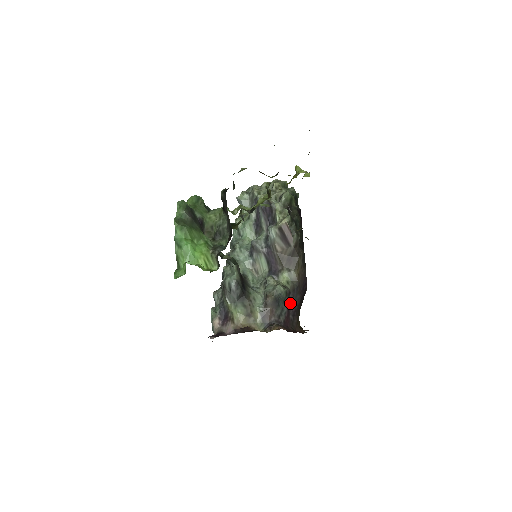
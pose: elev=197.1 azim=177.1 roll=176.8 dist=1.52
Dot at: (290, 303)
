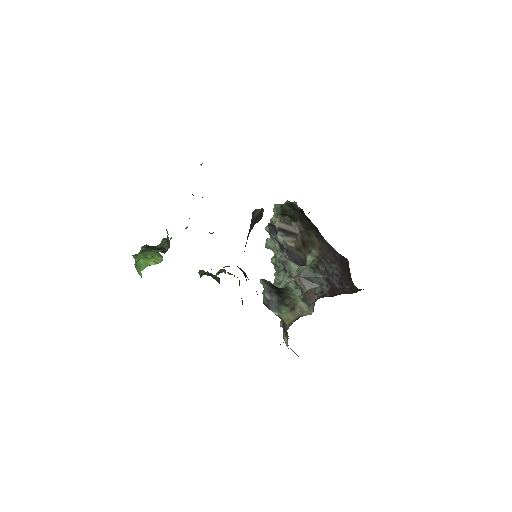
Dot at: (326, 275)
